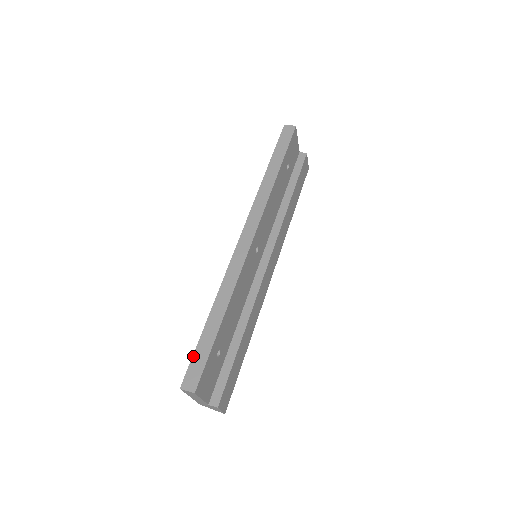
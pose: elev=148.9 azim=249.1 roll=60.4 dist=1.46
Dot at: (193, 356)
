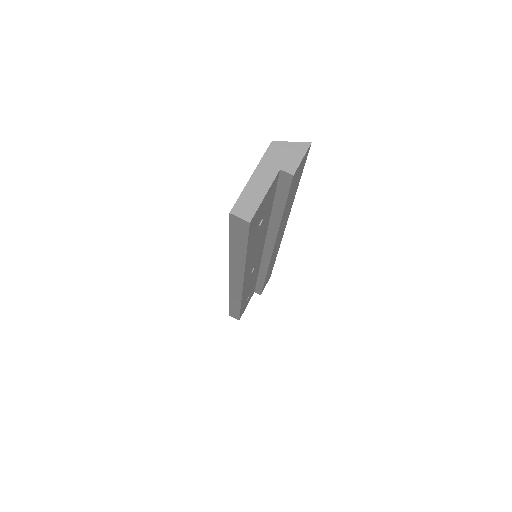
Dot at: (230, 311)
